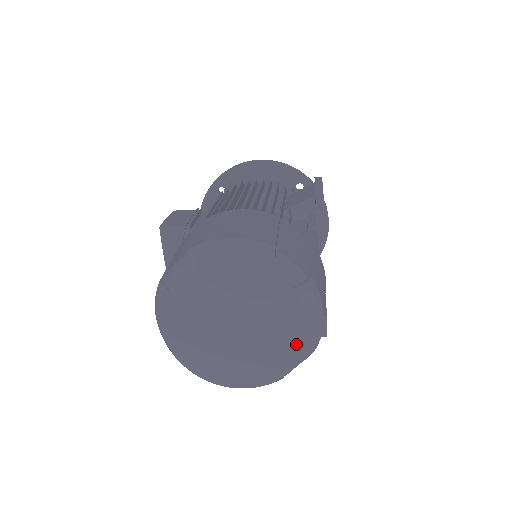
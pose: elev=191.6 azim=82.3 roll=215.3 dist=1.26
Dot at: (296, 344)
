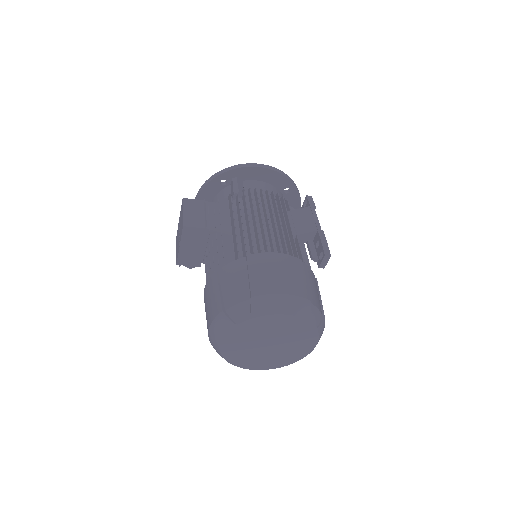
Dot at: (304, 352)
